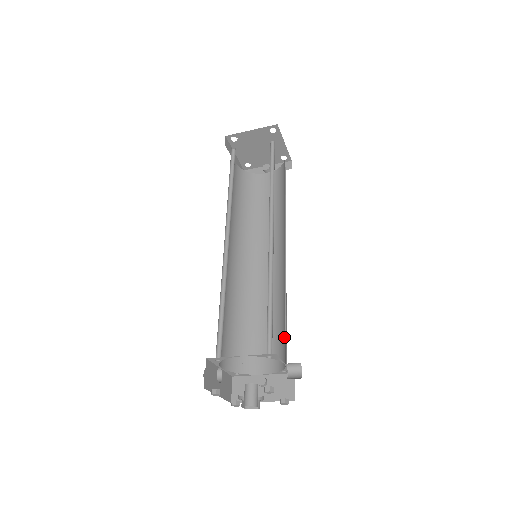
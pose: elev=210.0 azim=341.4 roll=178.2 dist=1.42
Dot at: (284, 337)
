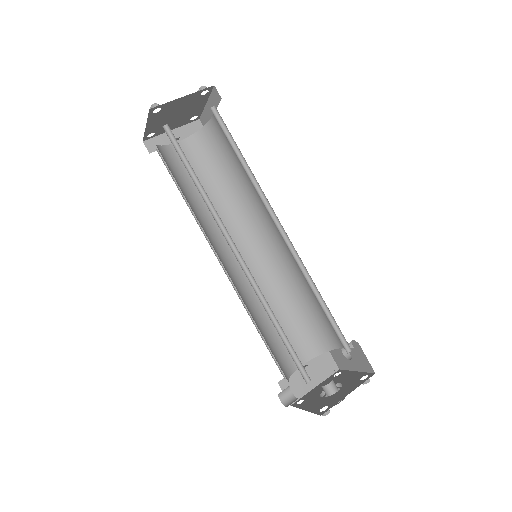
Dot at: (316, 323)
